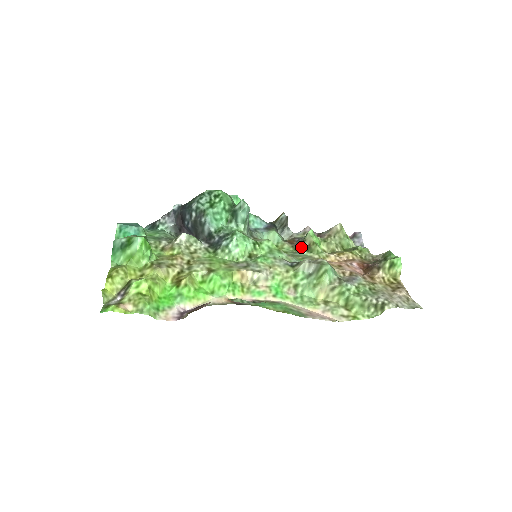
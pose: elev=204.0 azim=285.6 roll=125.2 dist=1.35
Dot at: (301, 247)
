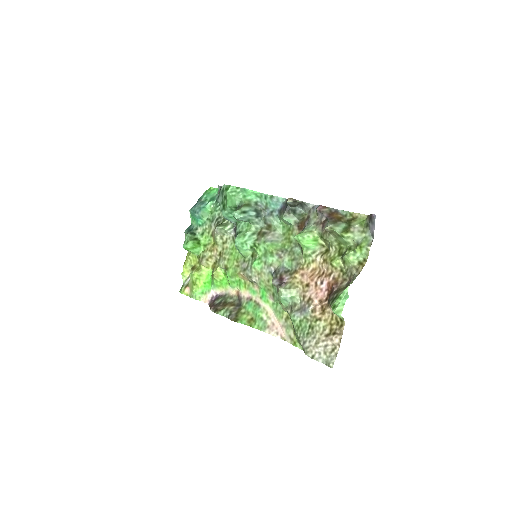
Dot at: occluded
